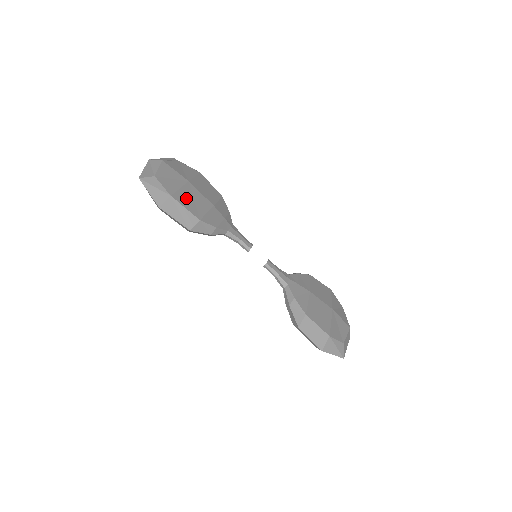
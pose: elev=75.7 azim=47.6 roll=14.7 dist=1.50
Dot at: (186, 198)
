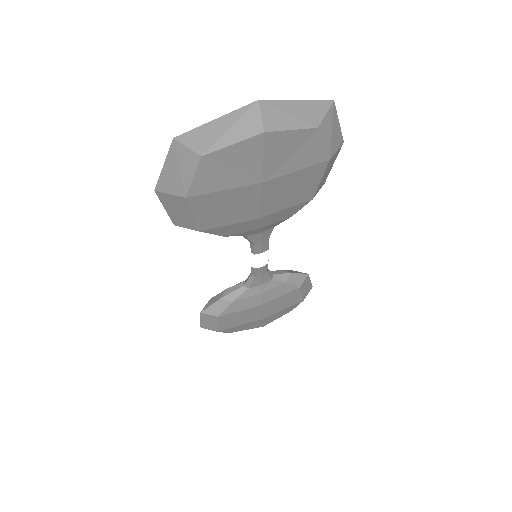
Dot at: (215, 204)
